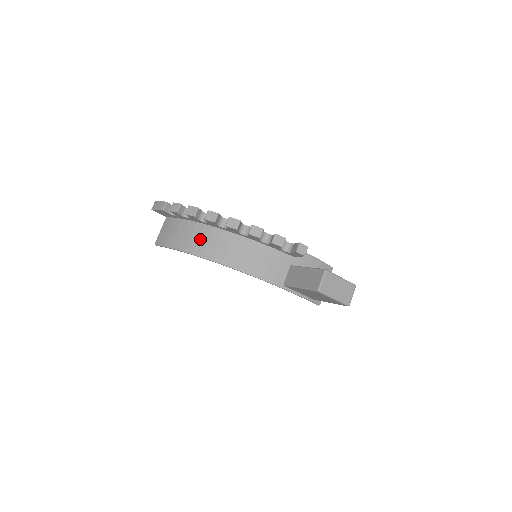
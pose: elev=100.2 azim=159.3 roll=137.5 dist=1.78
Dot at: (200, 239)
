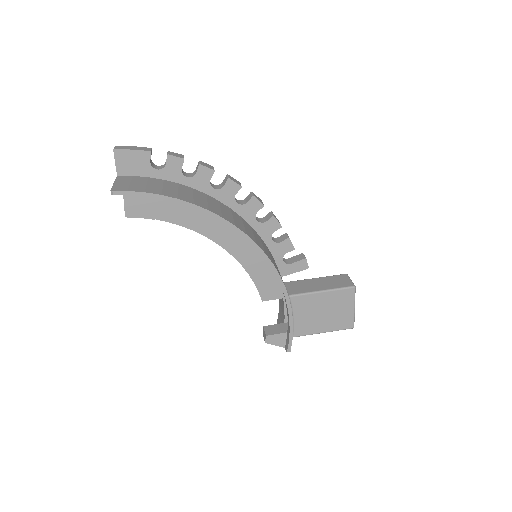
Dot at: (209, 202)
